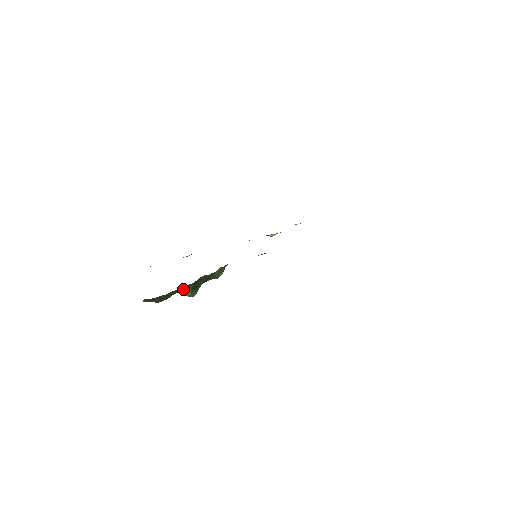
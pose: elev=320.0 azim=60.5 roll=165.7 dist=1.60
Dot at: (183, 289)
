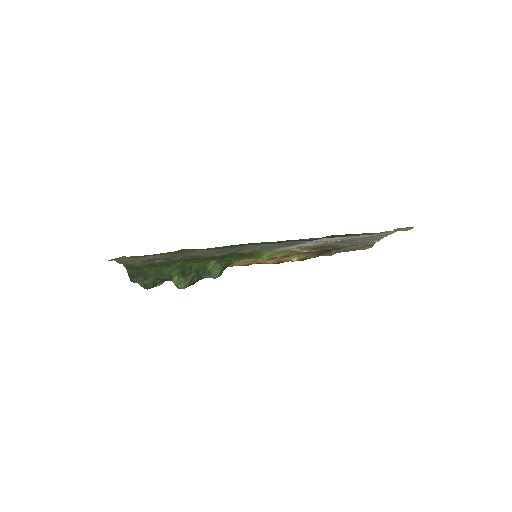
Dot at: (170, 273)
